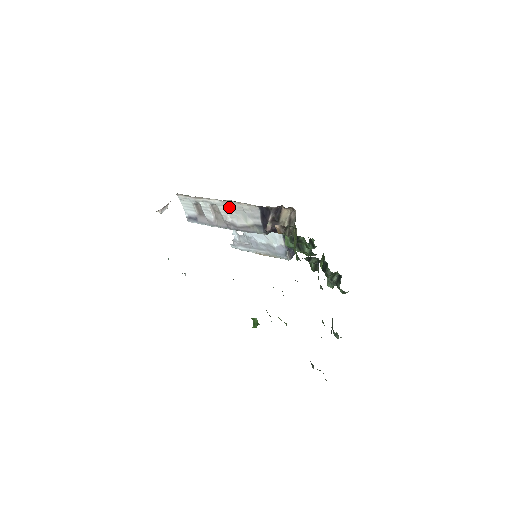
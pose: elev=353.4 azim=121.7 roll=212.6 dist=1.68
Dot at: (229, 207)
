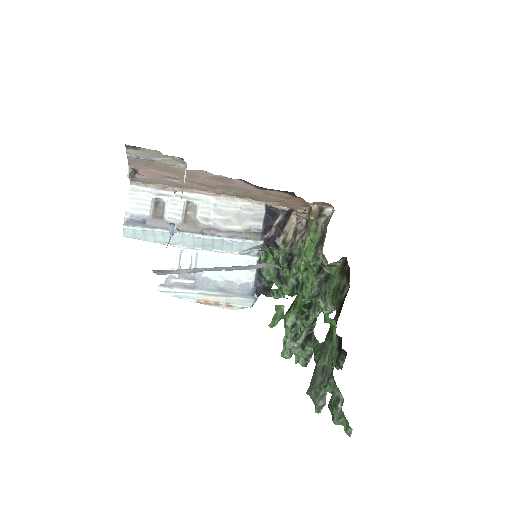
Dot at: (218, 206)
